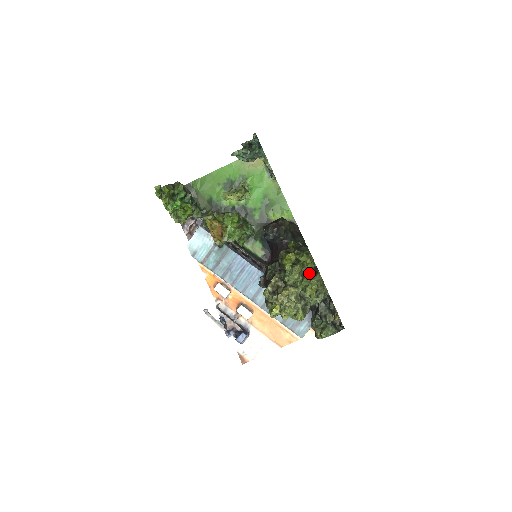
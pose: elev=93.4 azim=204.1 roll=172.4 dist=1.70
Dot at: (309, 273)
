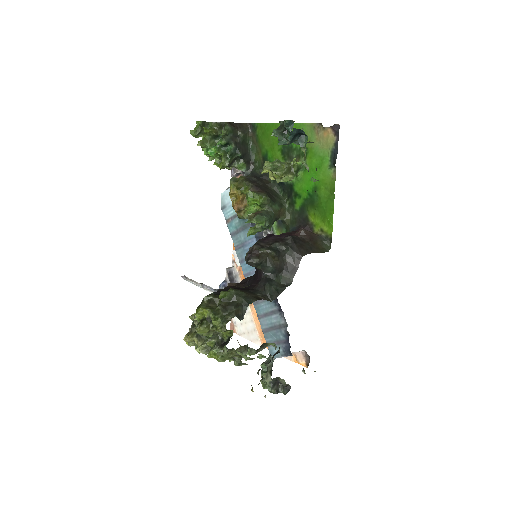
Dot at: (221, 338)
